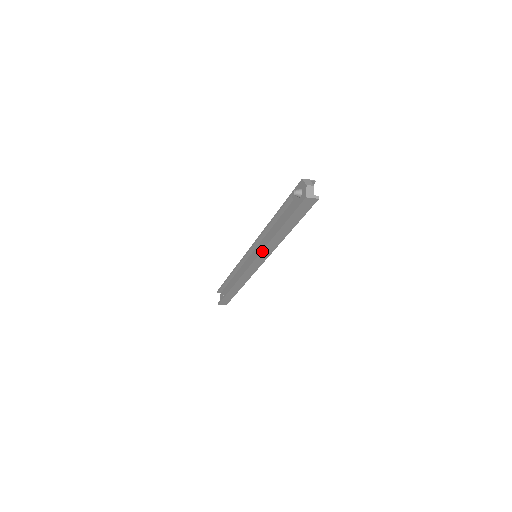
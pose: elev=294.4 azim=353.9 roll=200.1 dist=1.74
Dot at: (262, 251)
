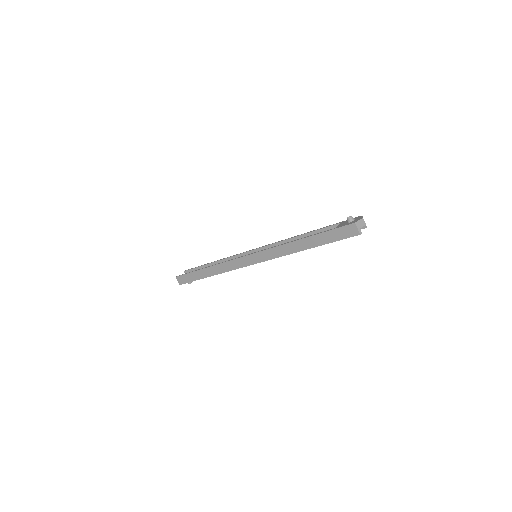
Dot at: (270, 249)
